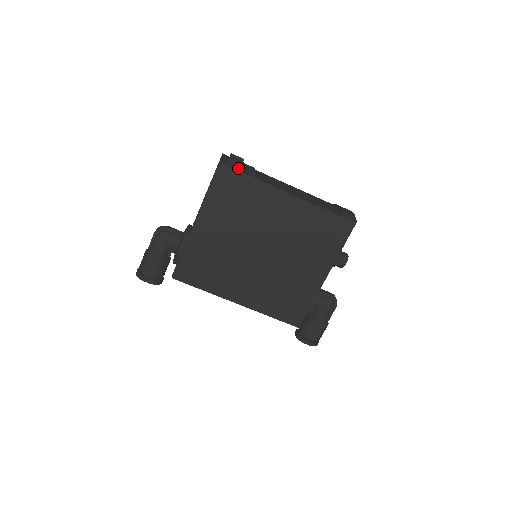
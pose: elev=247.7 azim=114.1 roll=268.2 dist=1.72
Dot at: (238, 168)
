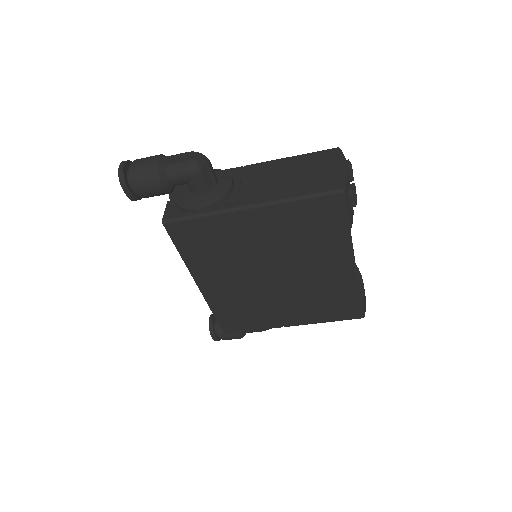
Dot at: (350, 206)
